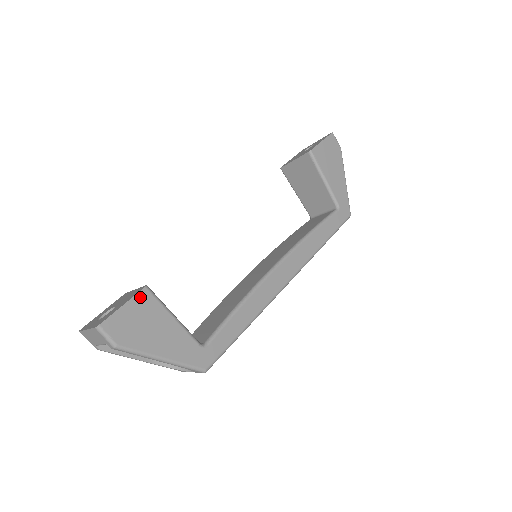
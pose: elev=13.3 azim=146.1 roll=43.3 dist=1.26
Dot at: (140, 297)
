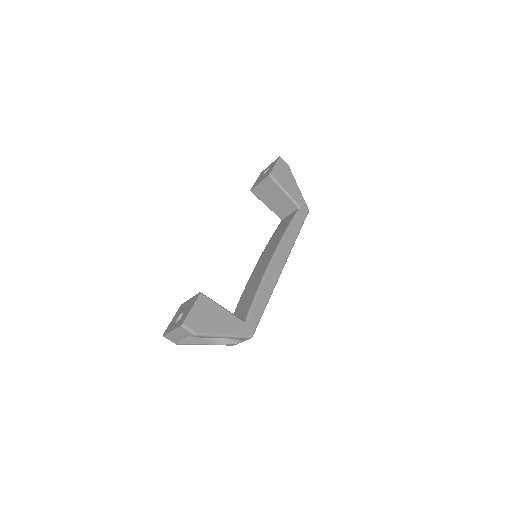
Dot at: (199, 300)
